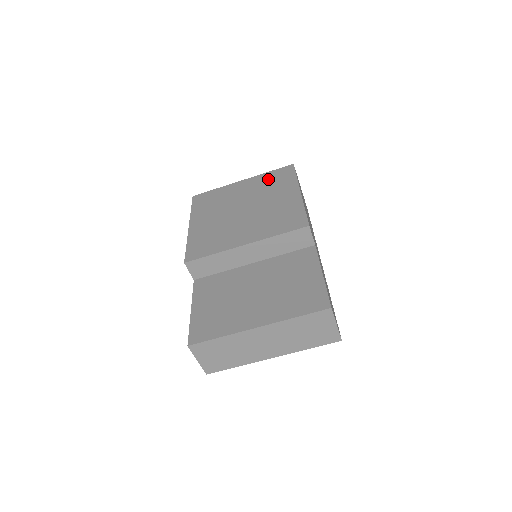
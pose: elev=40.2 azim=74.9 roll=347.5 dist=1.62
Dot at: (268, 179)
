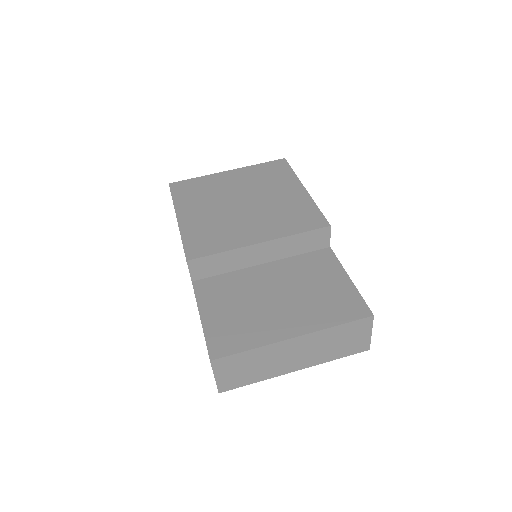
Dot at: (260, 172)
